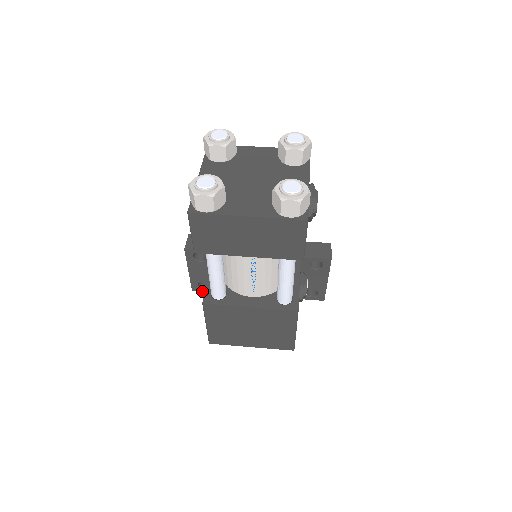
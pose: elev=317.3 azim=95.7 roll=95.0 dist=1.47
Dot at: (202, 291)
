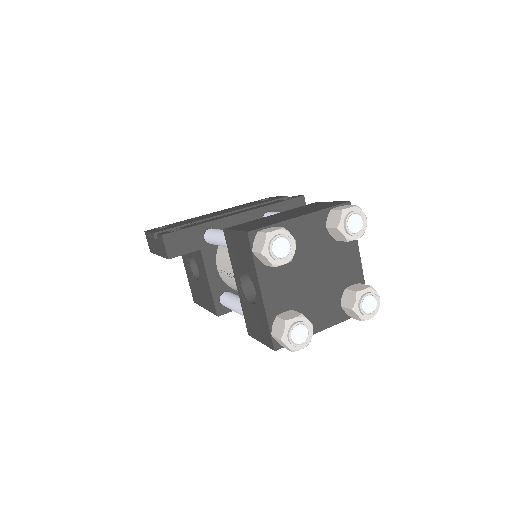
Dot at: occluded
